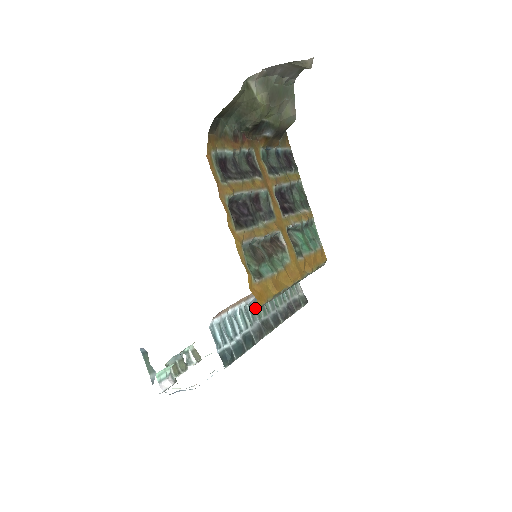
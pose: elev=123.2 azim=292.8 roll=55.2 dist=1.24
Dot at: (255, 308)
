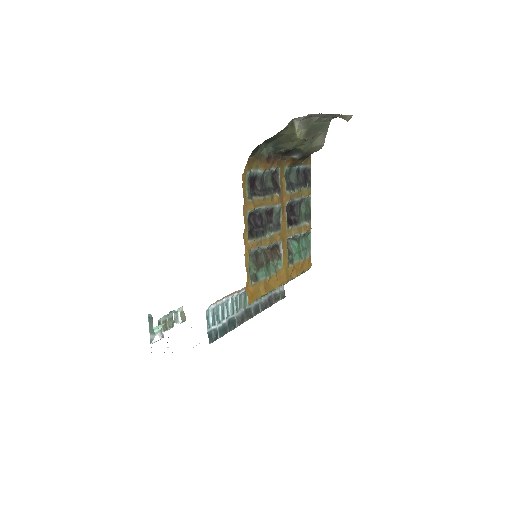
Dot at: (243, 298)
